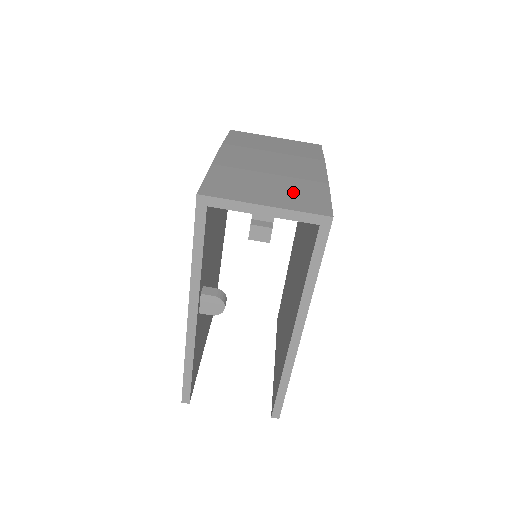
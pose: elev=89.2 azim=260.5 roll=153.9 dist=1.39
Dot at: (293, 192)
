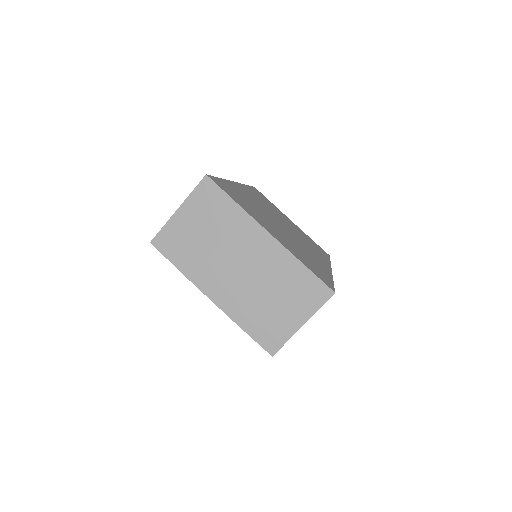
Dot at: (294, 293)
